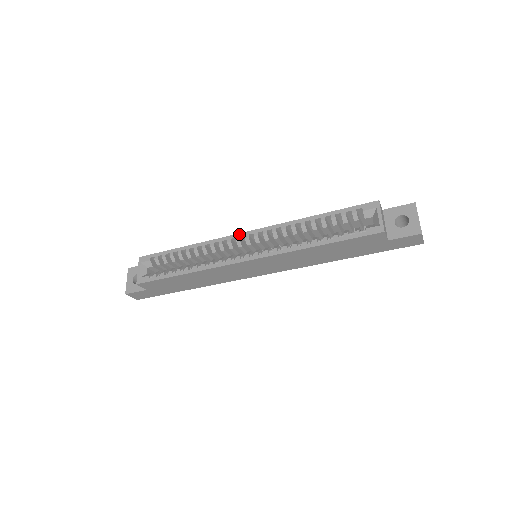
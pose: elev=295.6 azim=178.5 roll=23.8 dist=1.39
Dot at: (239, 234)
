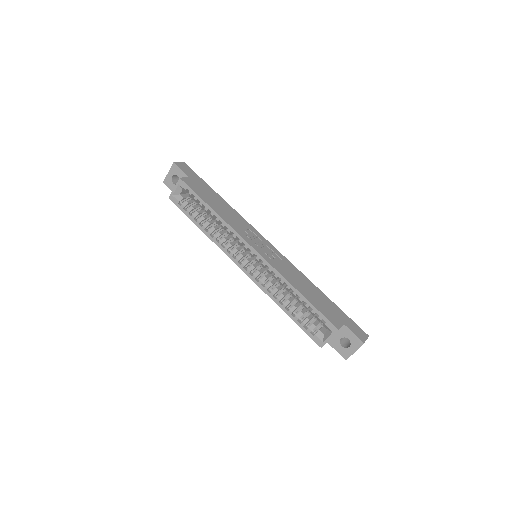
Dot at: (249, 245)
